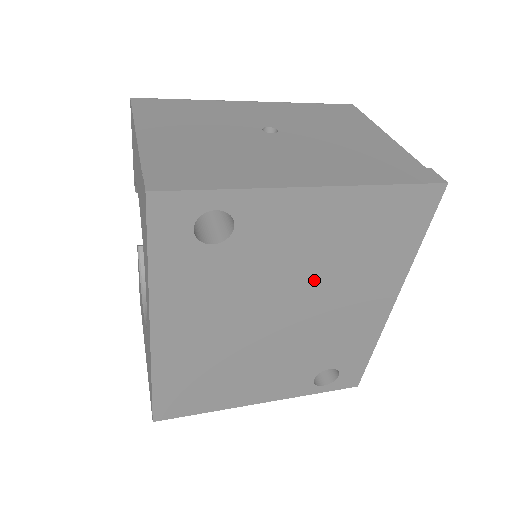
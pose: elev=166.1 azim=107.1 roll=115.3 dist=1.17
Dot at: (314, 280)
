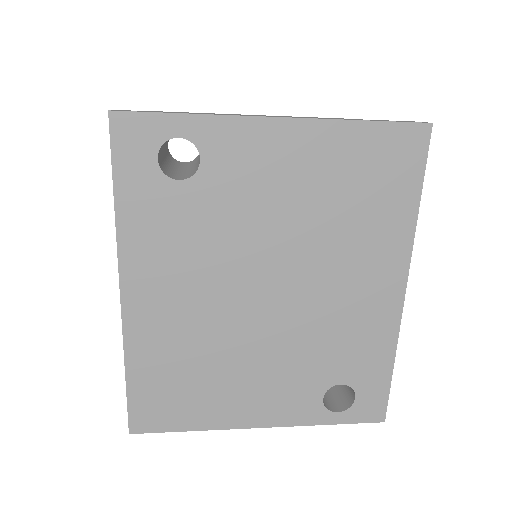
Dot at: (299, 241)
